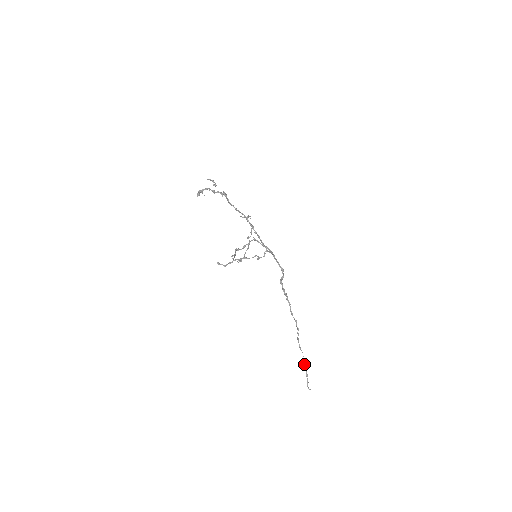
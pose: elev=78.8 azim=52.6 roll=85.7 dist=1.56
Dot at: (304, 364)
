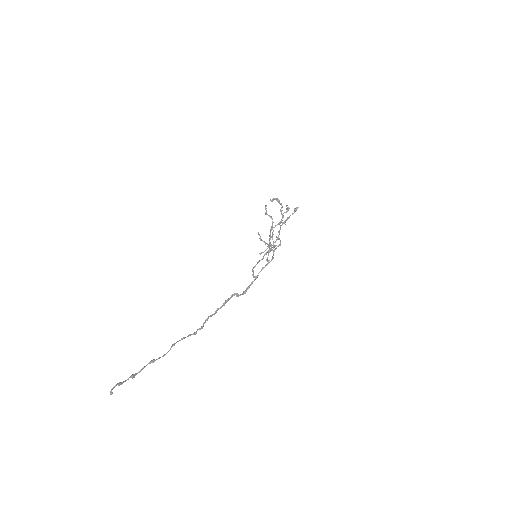
Dot at: (153, 362)
